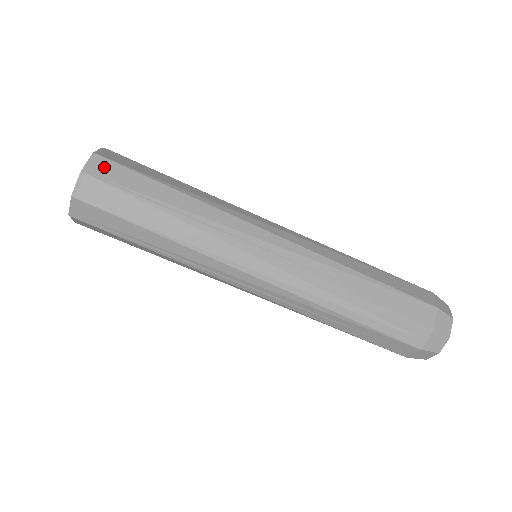
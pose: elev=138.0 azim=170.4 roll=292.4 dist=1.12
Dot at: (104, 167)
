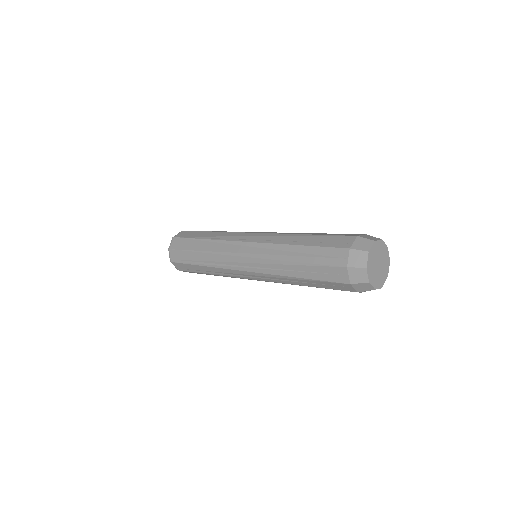
Dot at: (183, 233)
